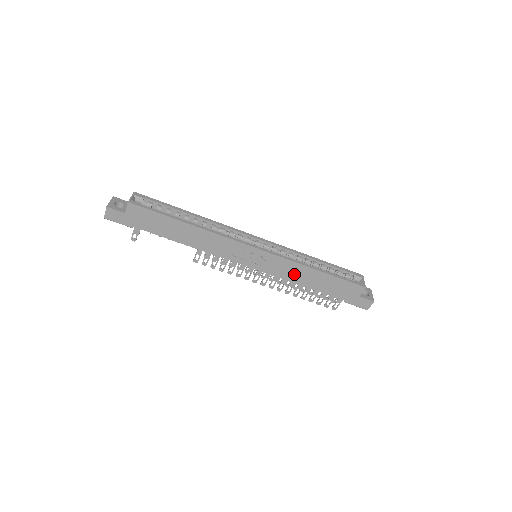
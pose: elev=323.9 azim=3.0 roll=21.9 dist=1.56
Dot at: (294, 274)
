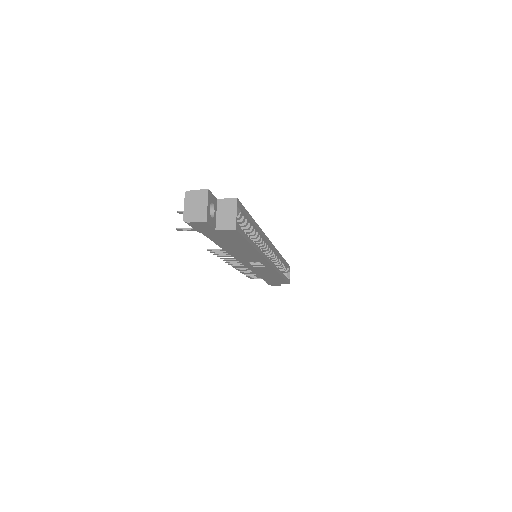
Dot at: (266, 274)
